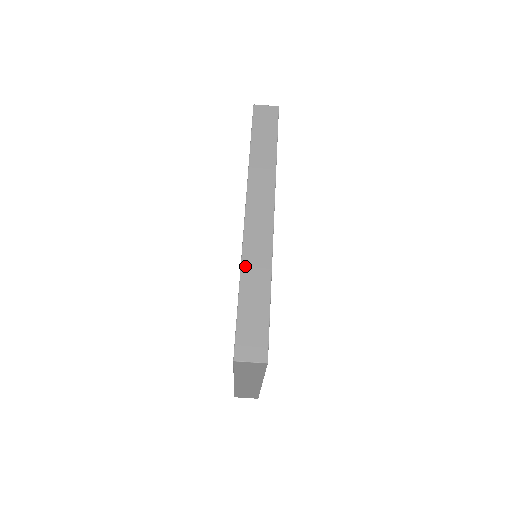
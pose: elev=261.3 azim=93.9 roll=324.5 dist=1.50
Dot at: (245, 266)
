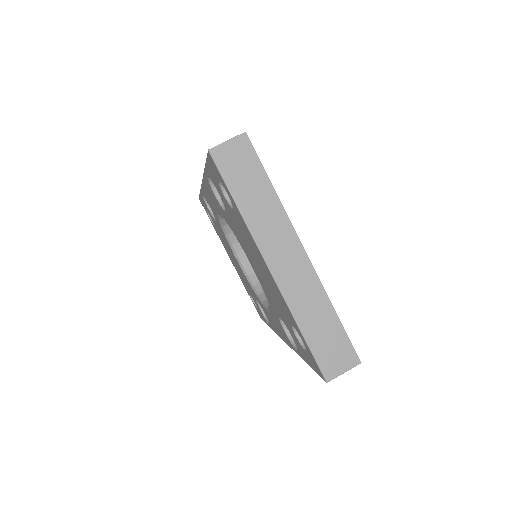
Dot at: occluded
